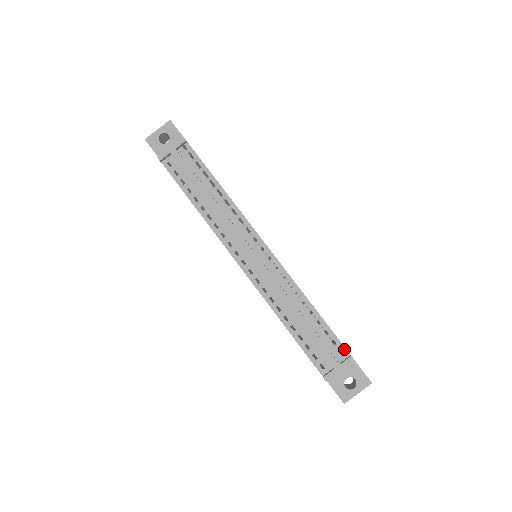
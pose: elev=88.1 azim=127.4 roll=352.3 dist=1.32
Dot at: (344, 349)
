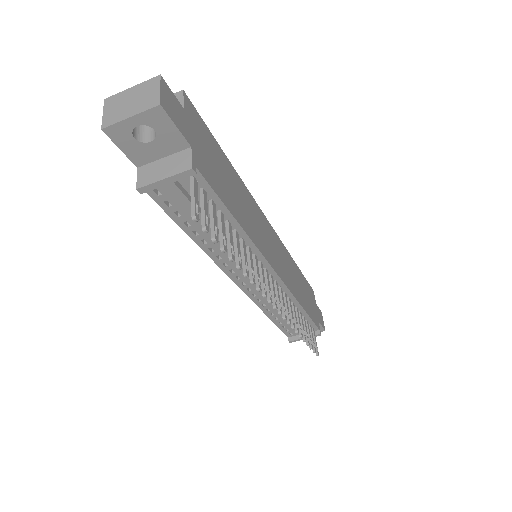
Dot at: (316, 328)
